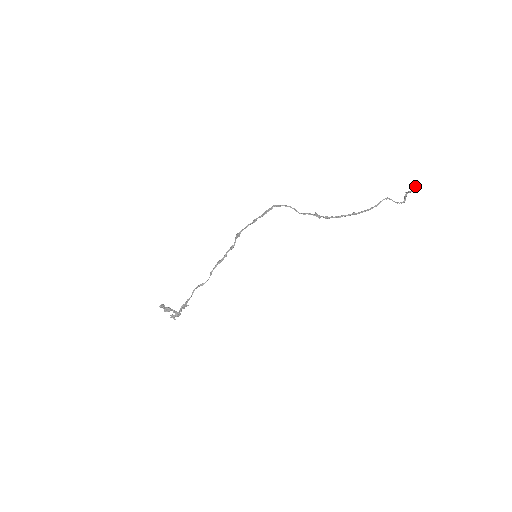
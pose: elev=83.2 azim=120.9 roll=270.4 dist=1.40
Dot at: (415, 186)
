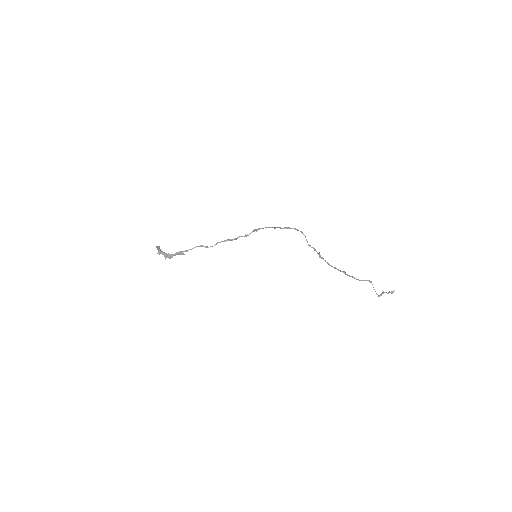
Dot at: (393, 291)
